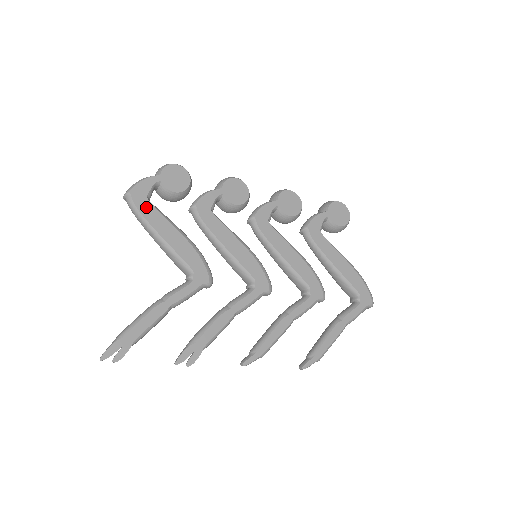
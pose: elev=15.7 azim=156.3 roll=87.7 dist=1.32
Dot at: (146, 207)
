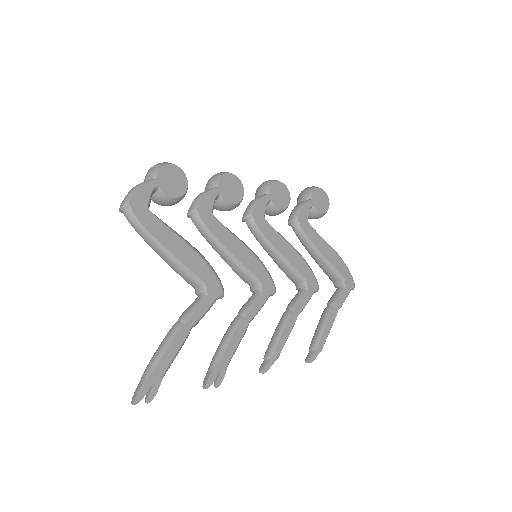
Dot at: (149, 219)
